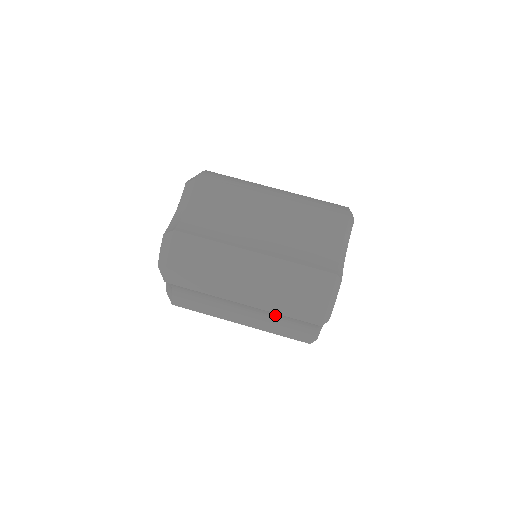
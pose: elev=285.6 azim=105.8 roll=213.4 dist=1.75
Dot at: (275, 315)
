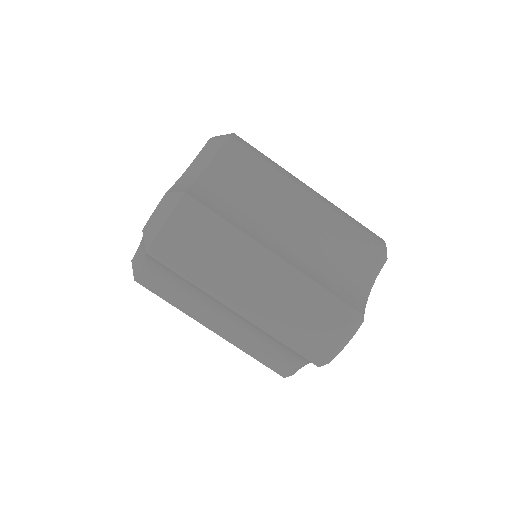
Dot at: (262, 335)
